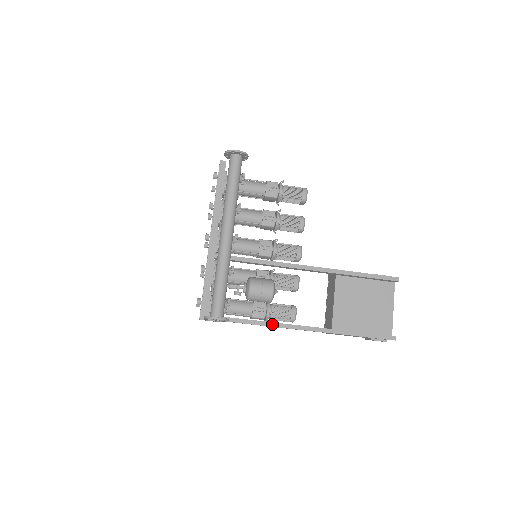
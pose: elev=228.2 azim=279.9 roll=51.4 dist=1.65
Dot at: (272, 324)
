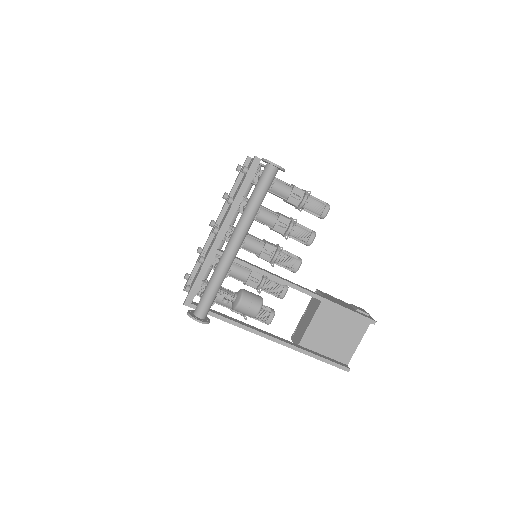
Dot at: (247, 328)
